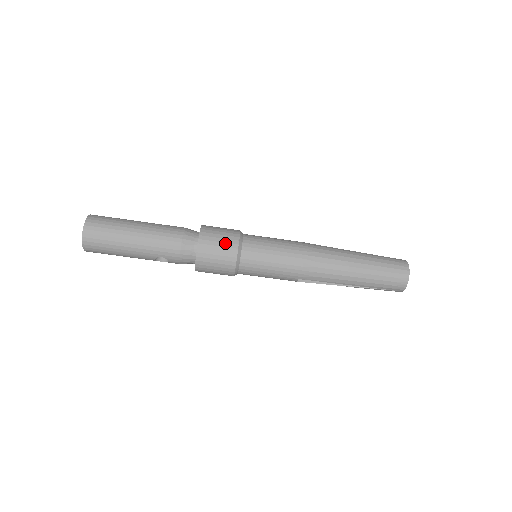
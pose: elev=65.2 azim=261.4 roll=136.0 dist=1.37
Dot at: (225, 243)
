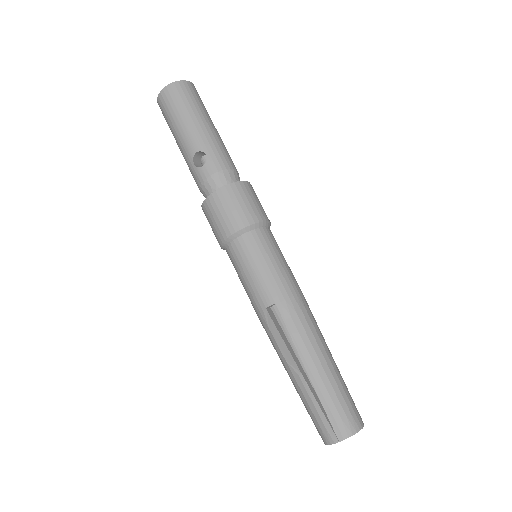
Dot at: (262, 208)
